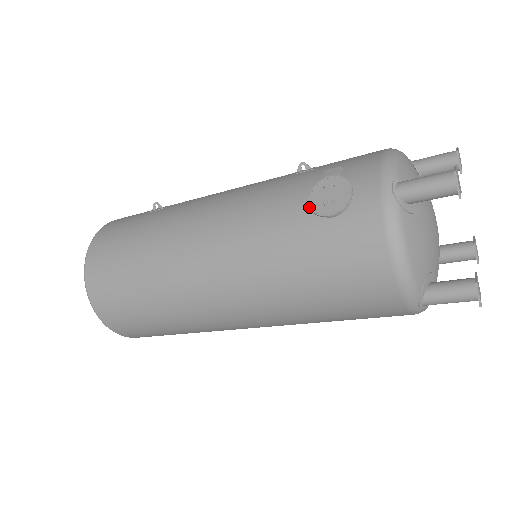
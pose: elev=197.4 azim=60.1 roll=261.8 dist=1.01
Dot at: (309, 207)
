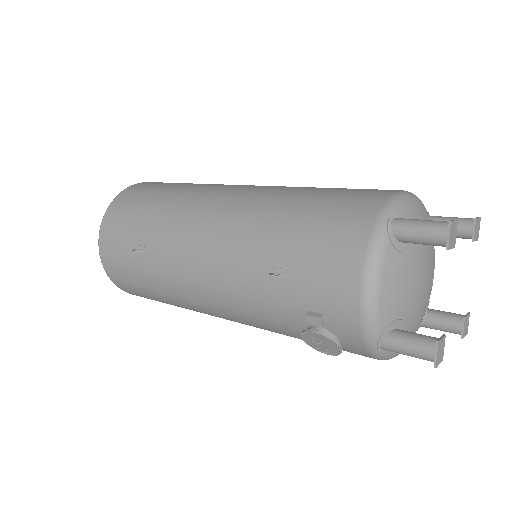
Dot at: occluded
